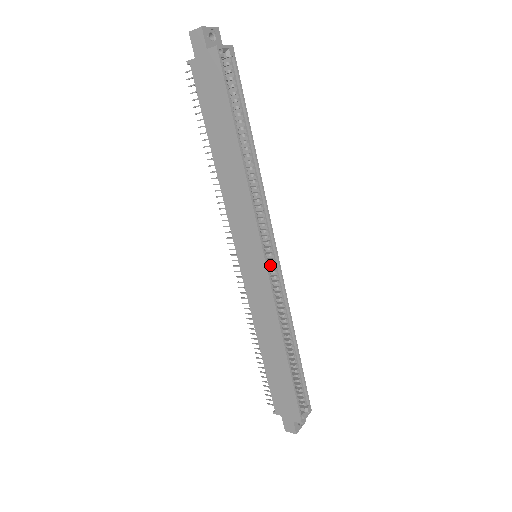
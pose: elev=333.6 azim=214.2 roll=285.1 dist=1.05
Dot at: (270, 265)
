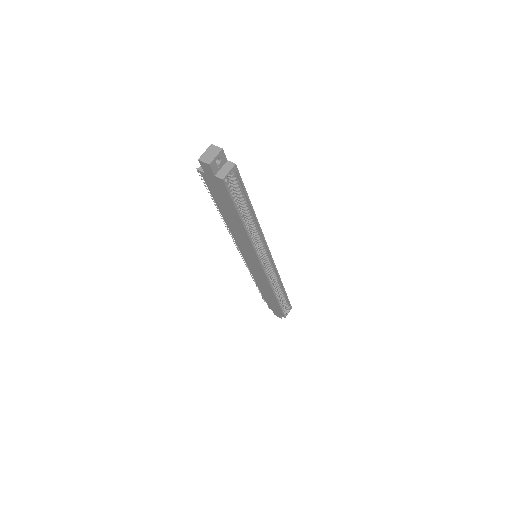
Dot at: (266, 262)
